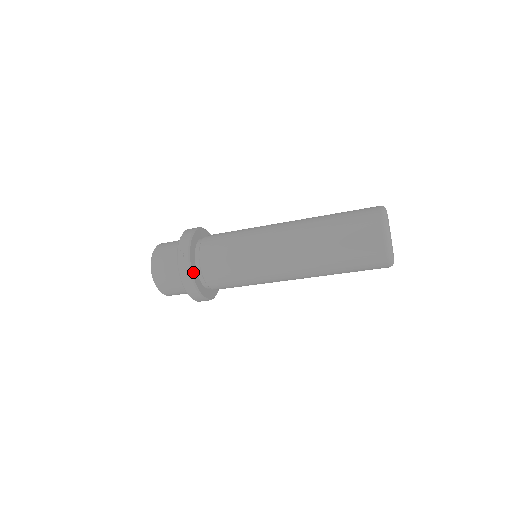
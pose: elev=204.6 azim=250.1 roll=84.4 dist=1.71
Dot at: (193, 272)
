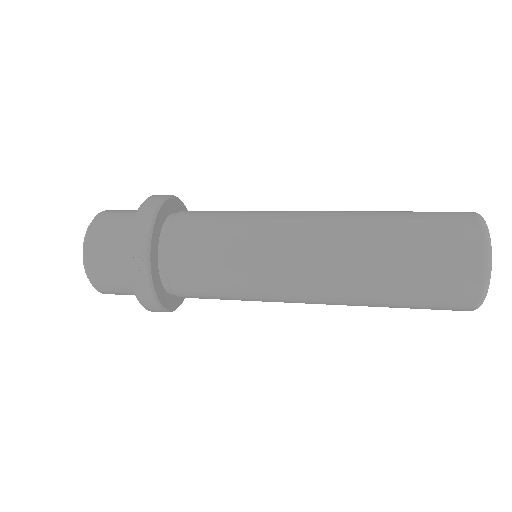
Dot at: (157, 290)
